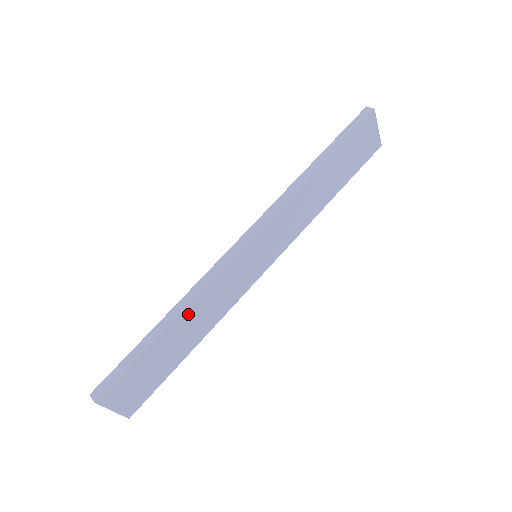
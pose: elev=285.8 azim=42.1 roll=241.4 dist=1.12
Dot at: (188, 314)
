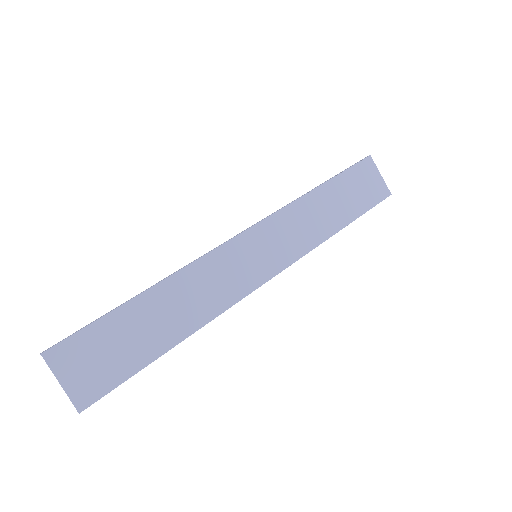
Dot at: (171, 288)
